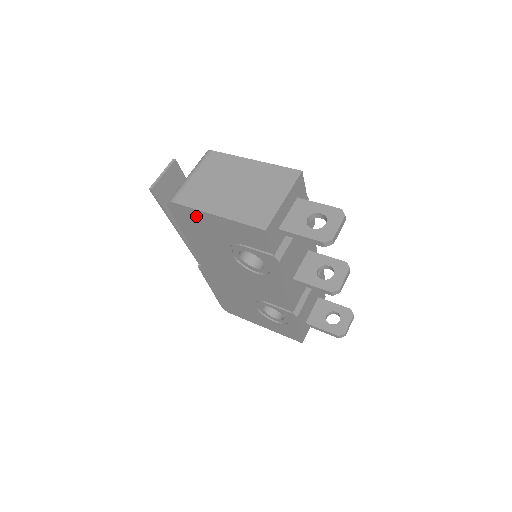
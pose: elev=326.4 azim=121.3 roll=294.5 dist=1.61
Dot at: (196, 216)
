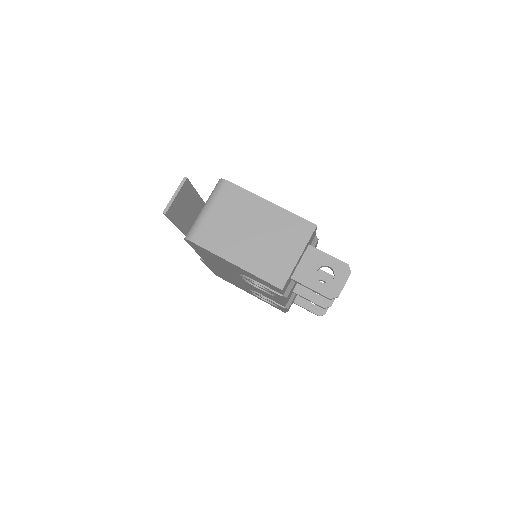
Dot at: (213, 255)
